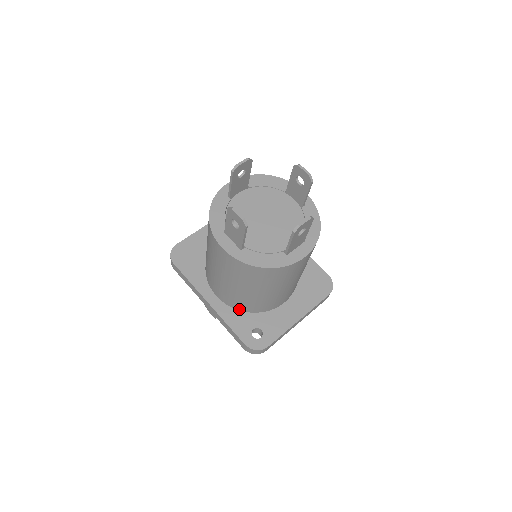
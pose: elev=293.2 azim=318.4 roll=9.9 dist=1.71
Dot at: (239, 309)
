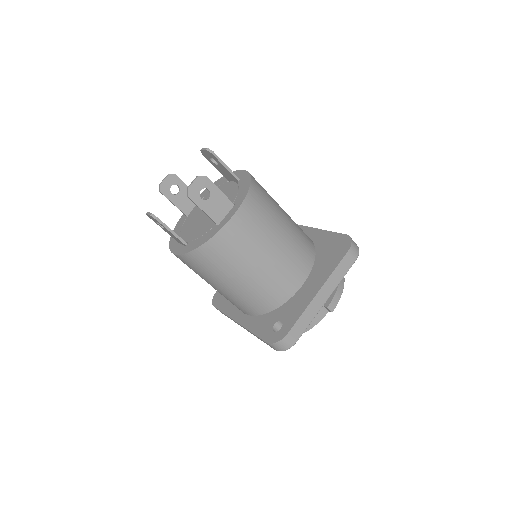
Dot at: (260, 313)
